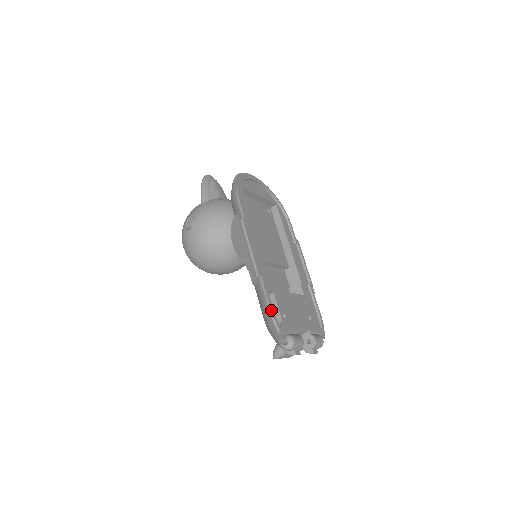
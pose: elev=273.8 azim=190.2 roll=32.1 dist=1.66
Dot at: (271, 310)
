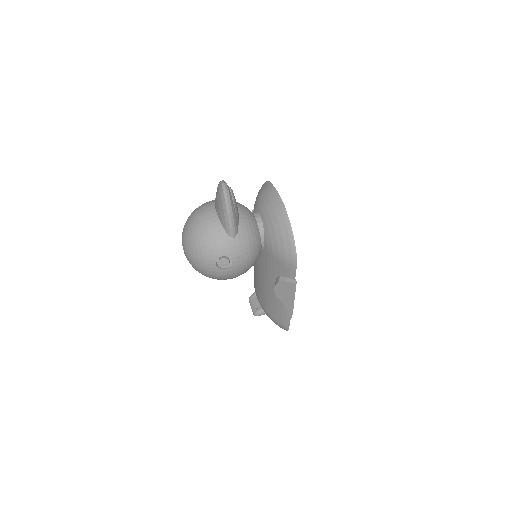
Dot at: occluded
